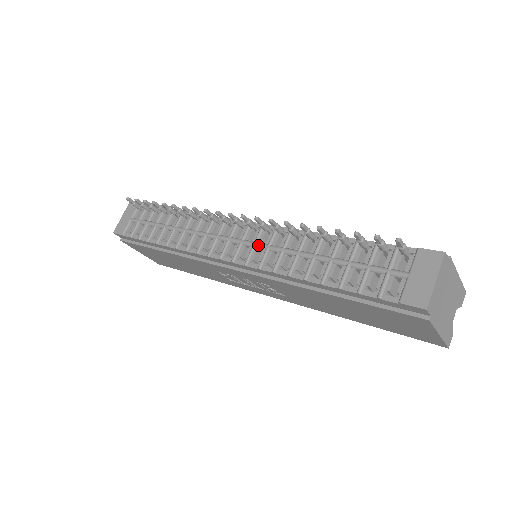
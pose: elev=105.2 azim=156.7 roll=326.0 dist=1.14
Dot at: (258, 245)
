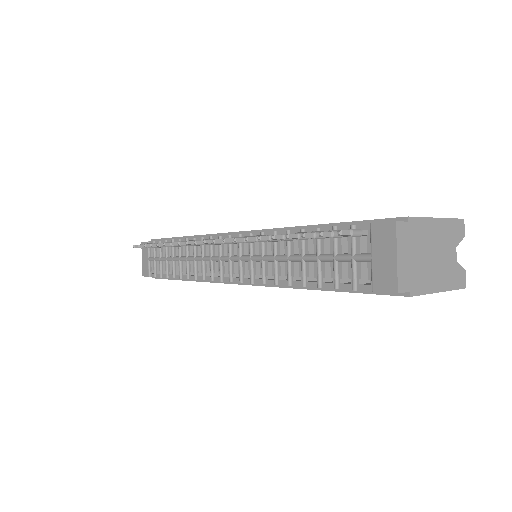
Dot at: (242, 259)
